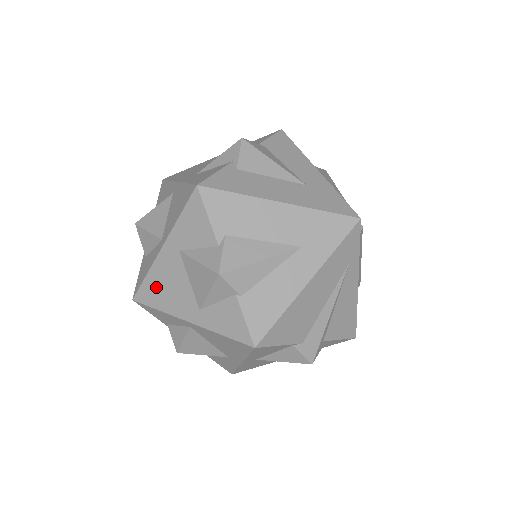
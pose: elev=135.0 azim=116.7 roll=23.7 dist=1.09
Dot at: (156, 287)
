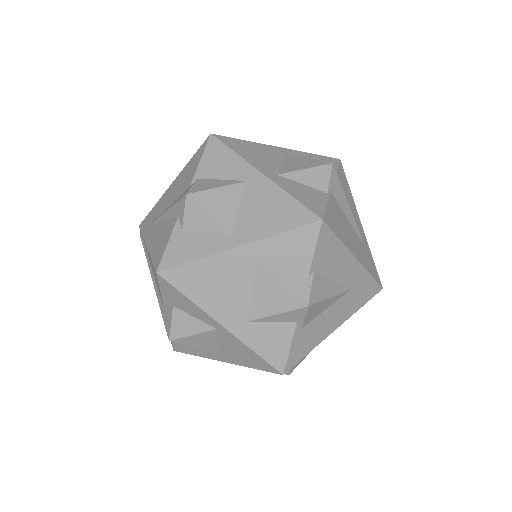
Dot at: occluded
